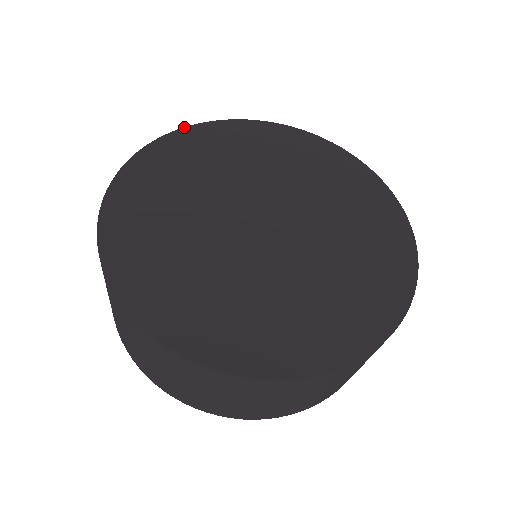
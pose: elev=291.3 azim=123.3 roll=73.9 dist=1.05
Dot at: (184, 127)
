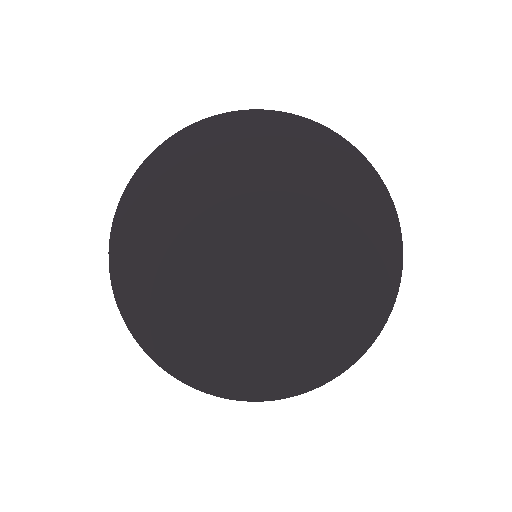
Dot at: (115, 213)
